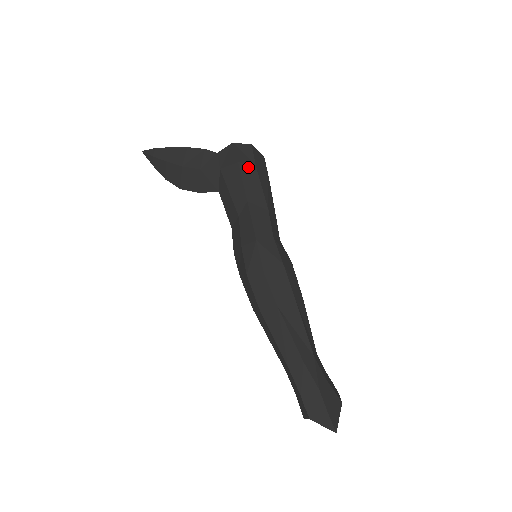
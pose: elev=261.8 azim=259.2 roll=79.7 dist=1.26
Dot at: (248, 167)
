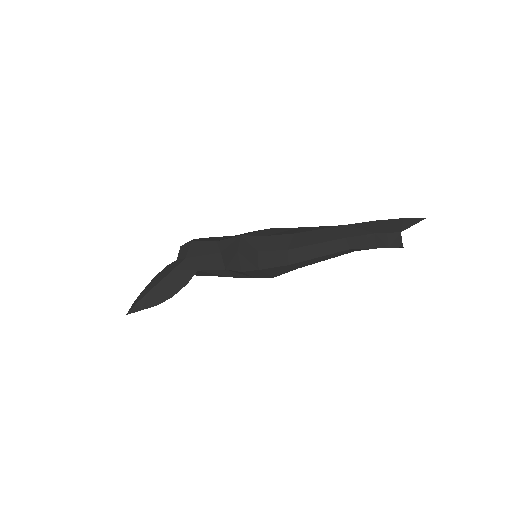
Dot at: (201, 239)
